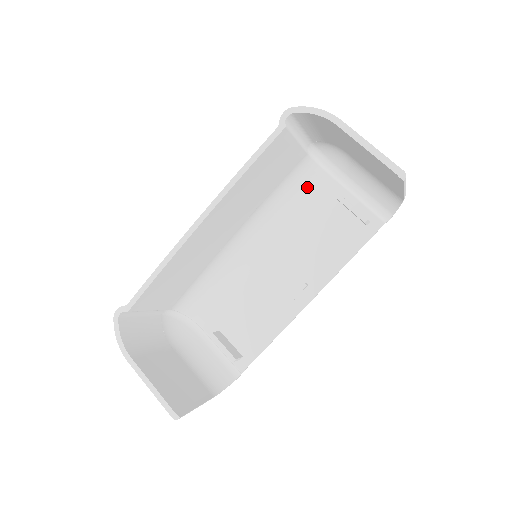
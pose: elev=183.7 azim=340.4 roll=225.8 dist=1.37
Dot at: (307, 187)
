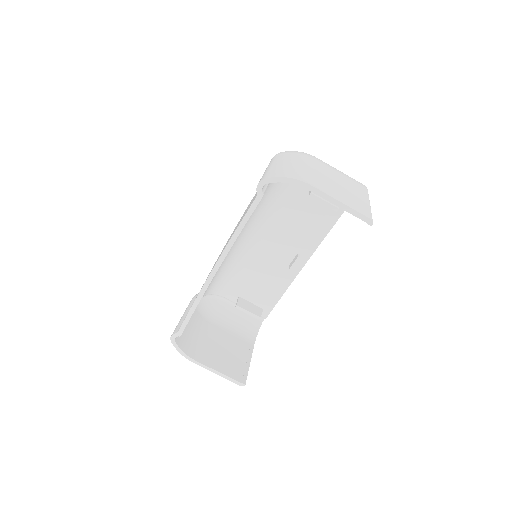
Dot at: (279, 185)
